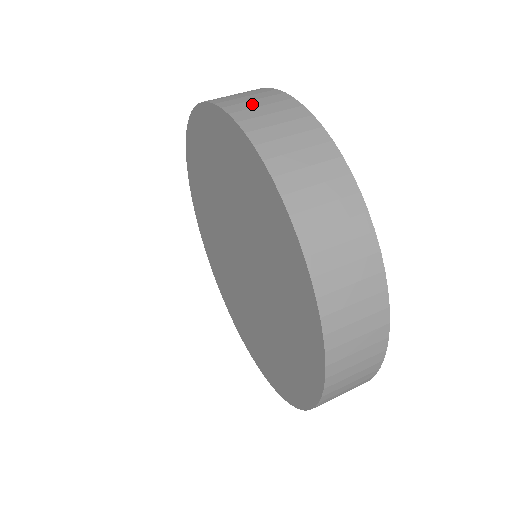
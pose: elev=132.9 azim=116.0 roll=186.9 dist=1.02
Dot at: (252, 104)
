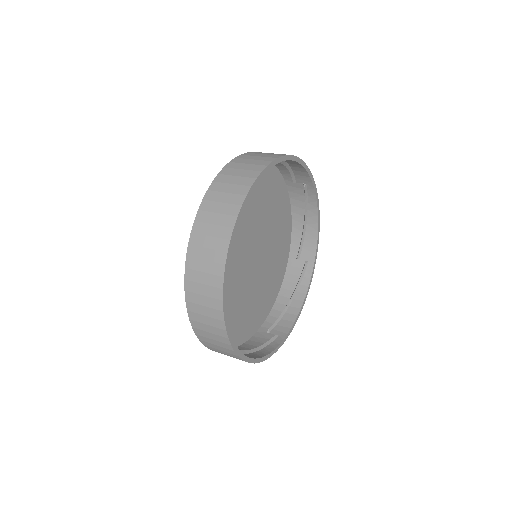
Dot at: occluded
